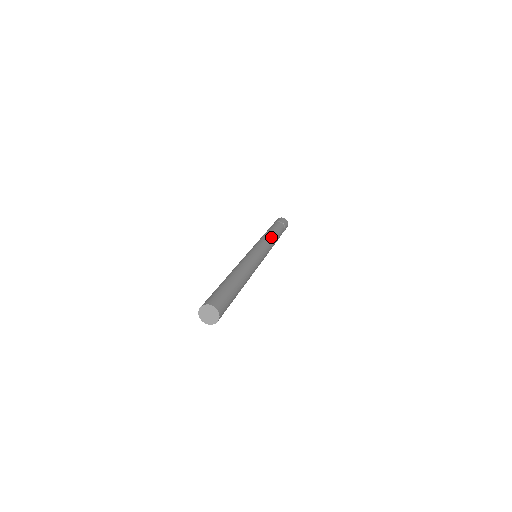
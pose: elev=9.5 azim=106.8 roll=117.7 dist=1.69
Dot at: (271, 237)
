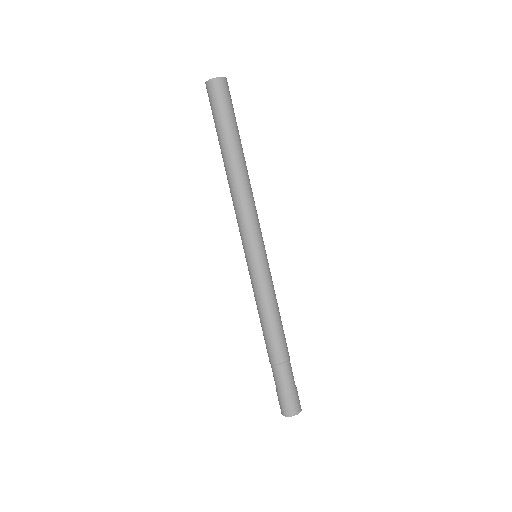
Dot at: occluded
